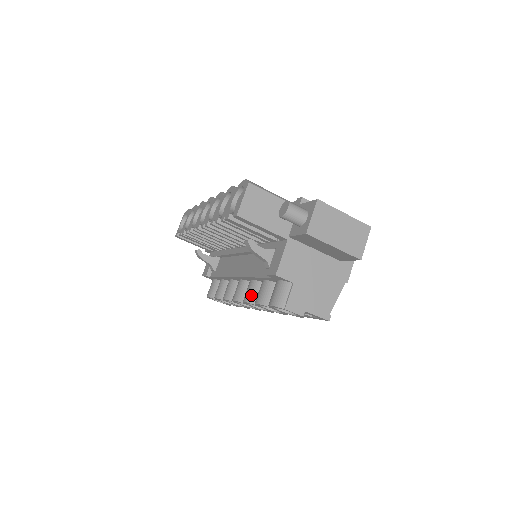
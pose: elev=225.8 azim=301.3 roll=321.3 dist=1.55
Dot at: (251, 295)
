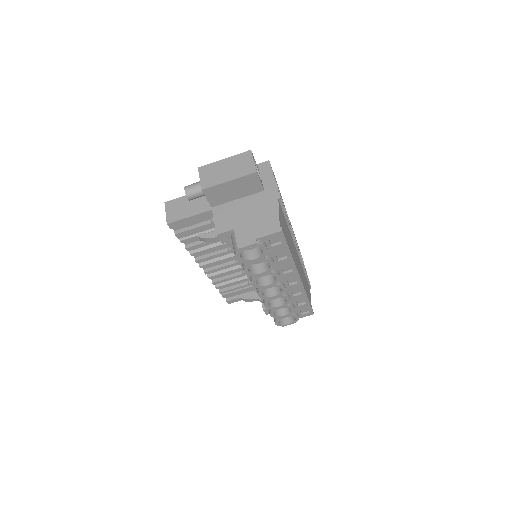
Dot at: occluded
